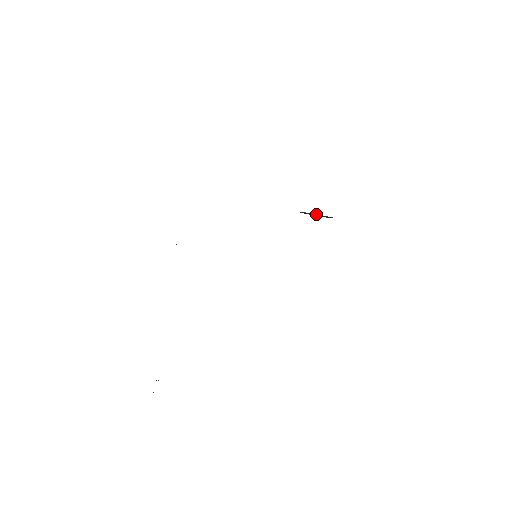
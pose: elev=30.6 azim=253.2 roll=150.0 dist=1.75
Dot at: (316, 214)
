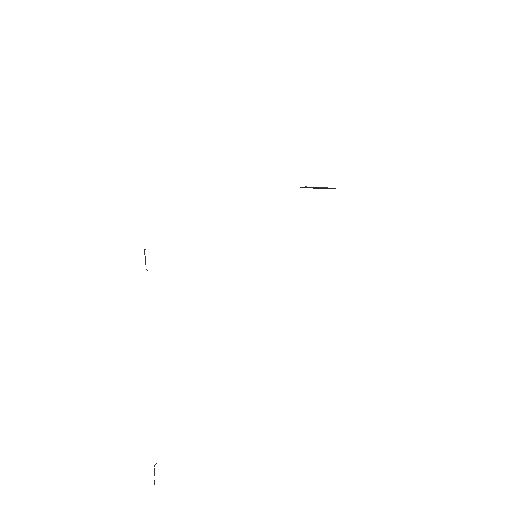
Dot at: (319, 187)
